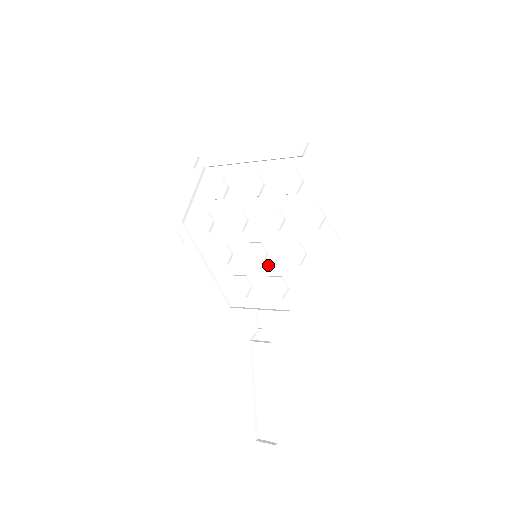
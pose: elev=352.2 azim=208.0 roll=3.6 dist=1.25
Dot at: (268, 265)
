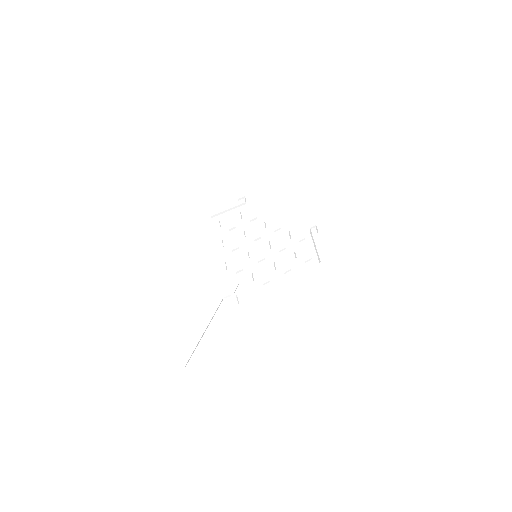
Dot at: (261, 265)
